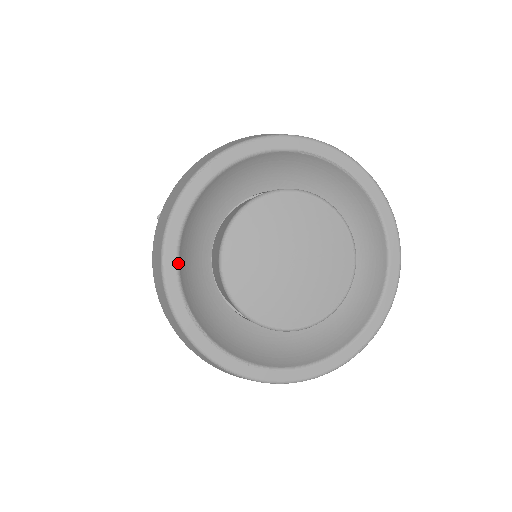
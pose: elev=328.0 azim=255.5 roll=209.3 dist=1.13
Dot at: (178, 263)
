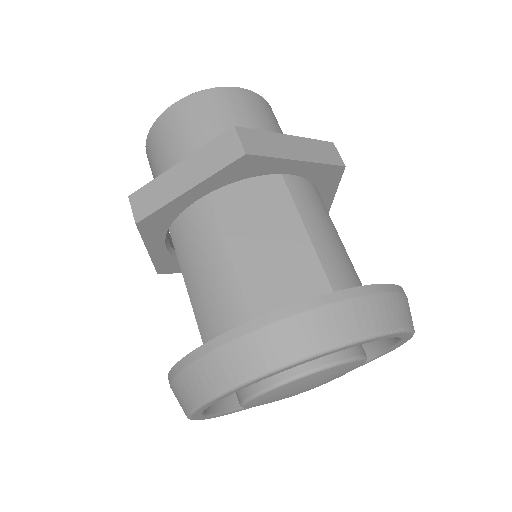
Dot at: (203, 412)
